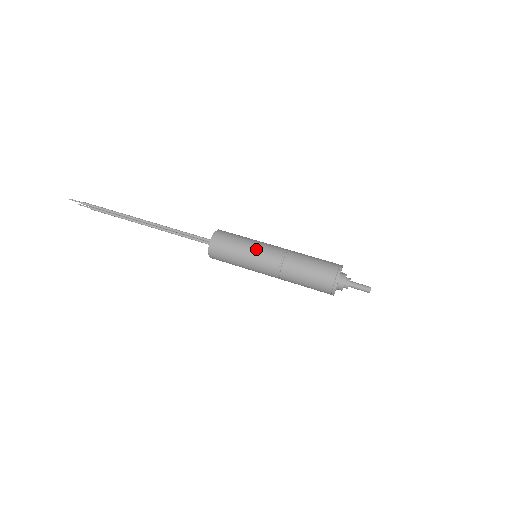
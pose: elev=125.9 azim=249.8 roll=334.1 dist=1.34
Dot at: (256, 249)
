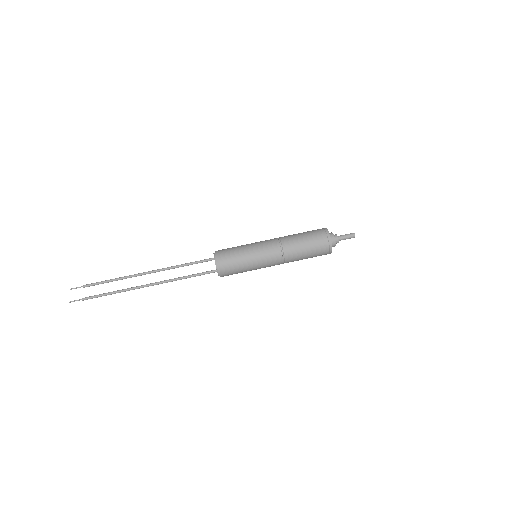
Dot at: (259, 263)
